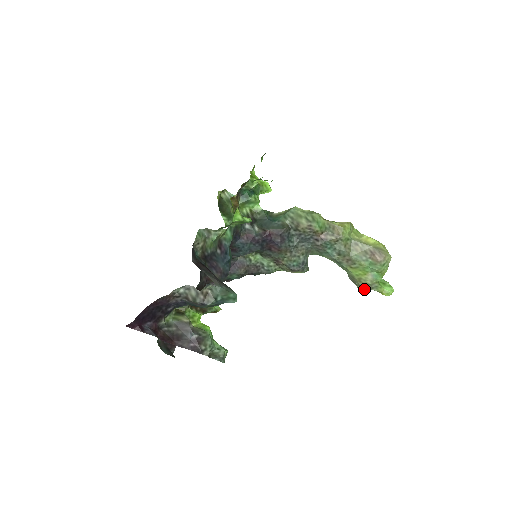
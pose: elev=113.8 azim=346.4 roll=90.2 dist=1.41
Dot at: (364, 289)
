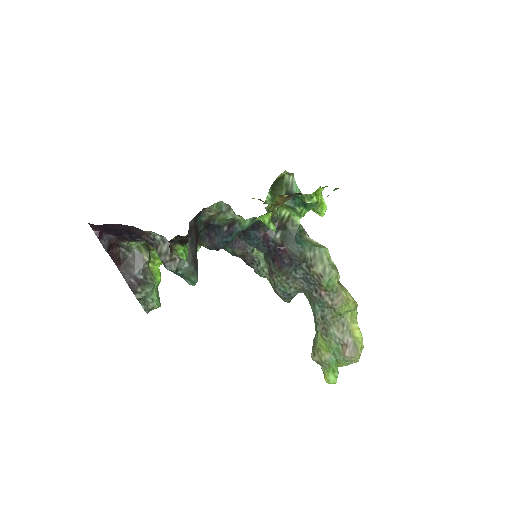
Dot at: (315, 359)
